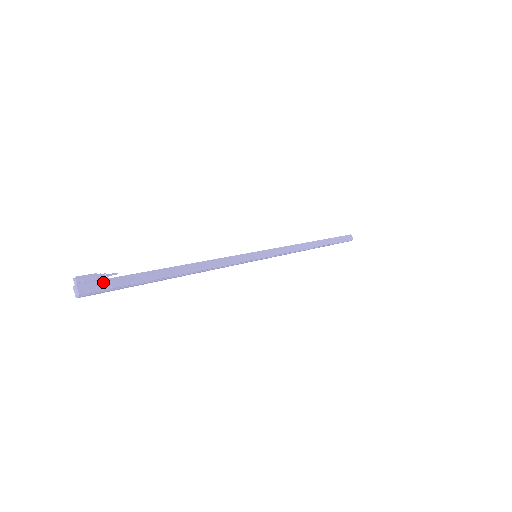
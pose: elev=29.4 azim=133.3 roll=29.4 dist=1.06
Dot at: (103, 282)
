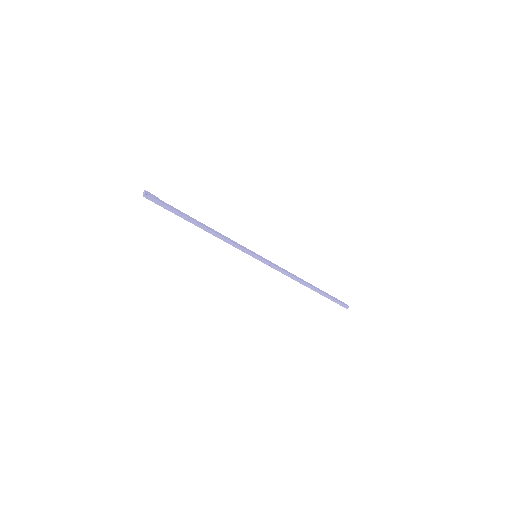
Dot at: (157, 198)
